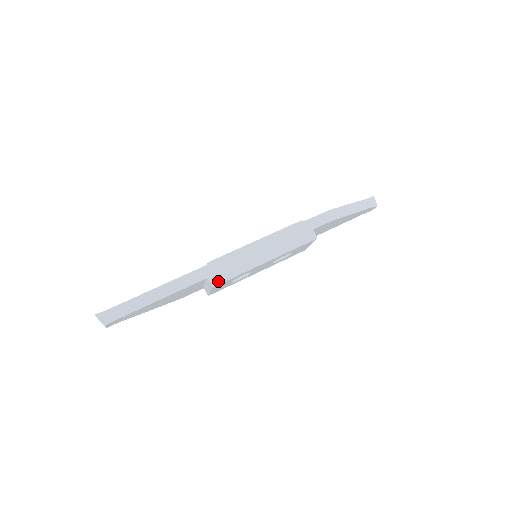
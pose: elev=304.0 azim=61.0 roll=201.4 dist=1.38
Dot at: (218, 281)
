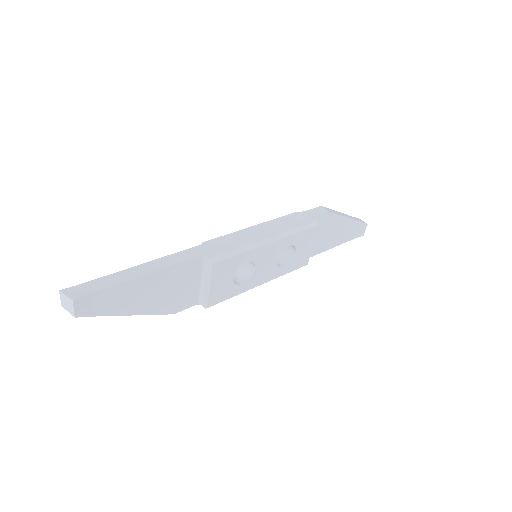
Dot at: (218, 256)
